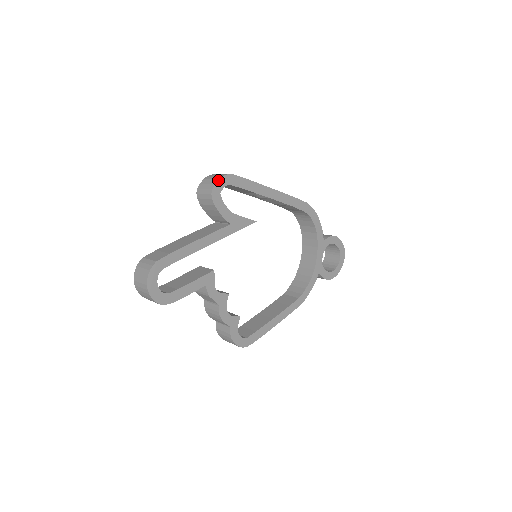
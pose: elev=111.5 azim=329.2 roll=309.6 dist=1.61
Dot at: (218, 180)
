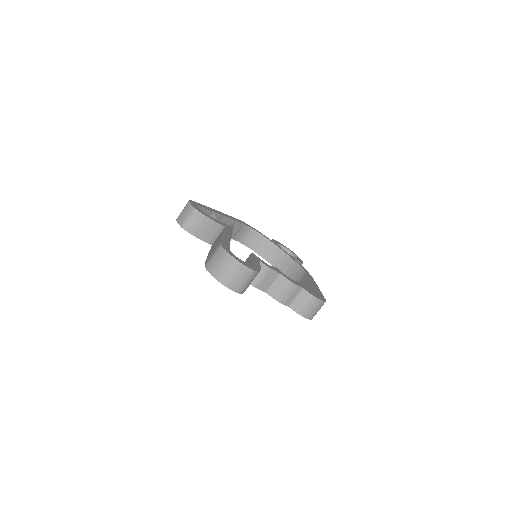
Dot at: (190, 203)
